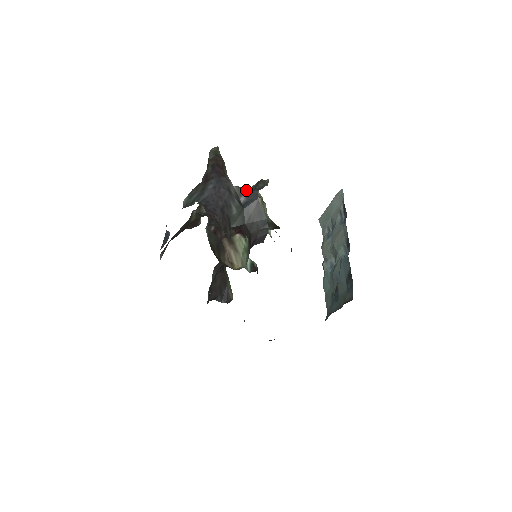
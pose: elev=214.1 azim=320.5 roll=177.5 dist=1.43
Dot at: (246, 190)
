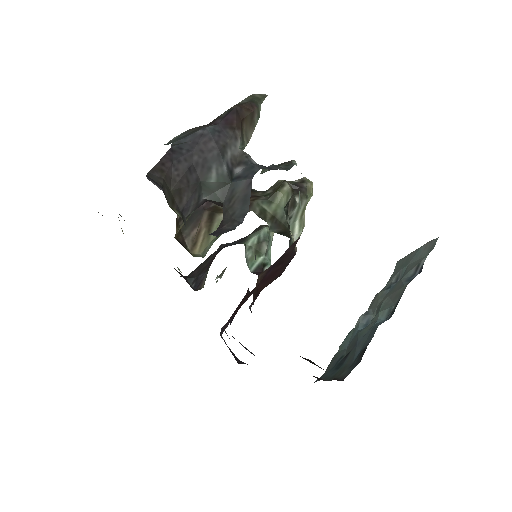
Dot at: (249, 161)
